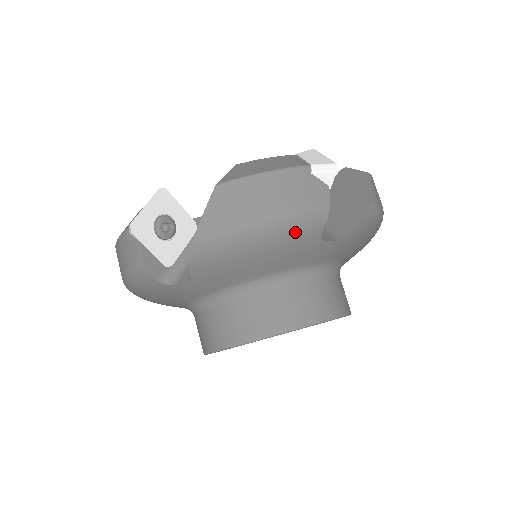
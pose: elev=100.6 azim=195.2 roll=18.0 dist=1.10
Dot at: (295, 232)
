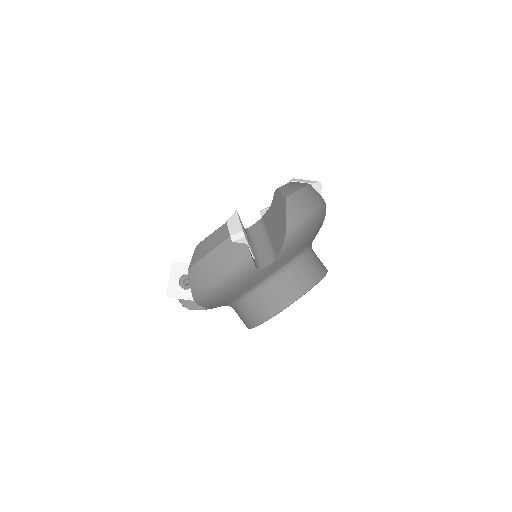
Dot at: (239, 278)
